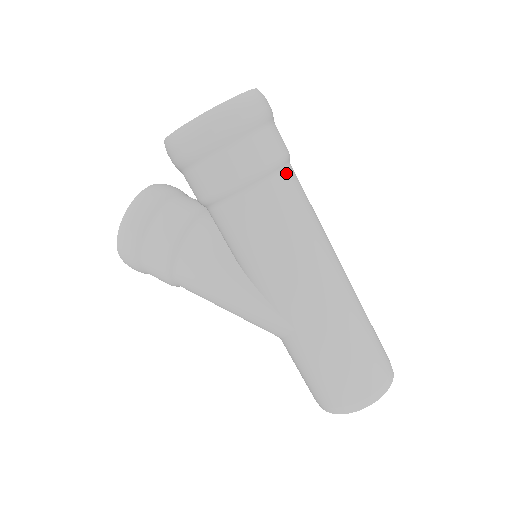
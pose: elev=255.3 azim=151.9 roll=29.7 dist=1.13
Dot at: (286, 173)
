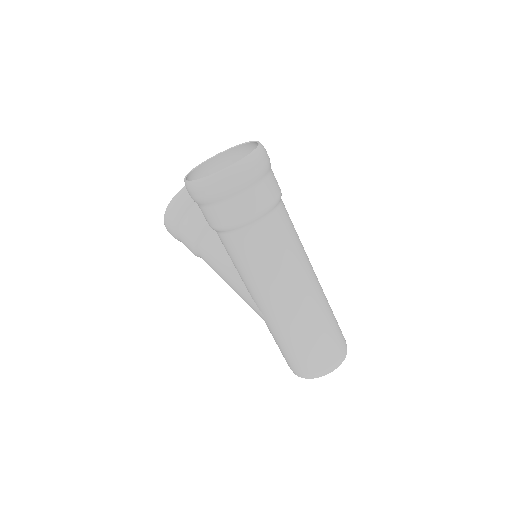
Dot at: (268, 219)
